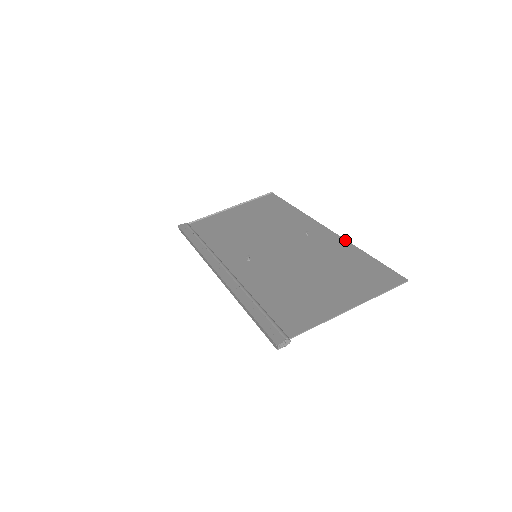
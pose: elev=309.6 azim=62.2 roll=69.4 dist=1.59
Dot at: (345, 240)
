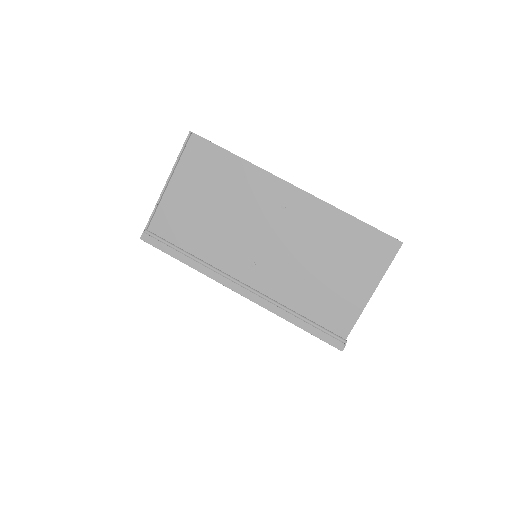
Dot at: (324, 203)
